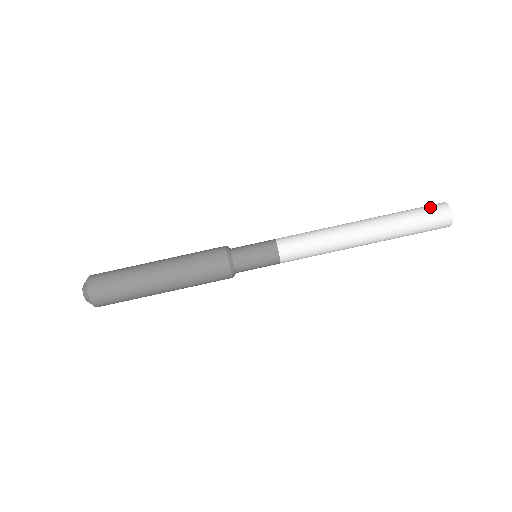
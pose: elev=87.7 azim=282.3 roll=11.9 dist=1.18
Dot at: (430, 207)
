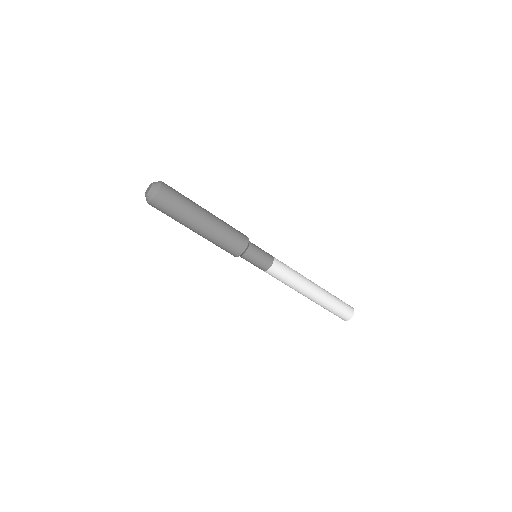
Dot at: (347, 309)
